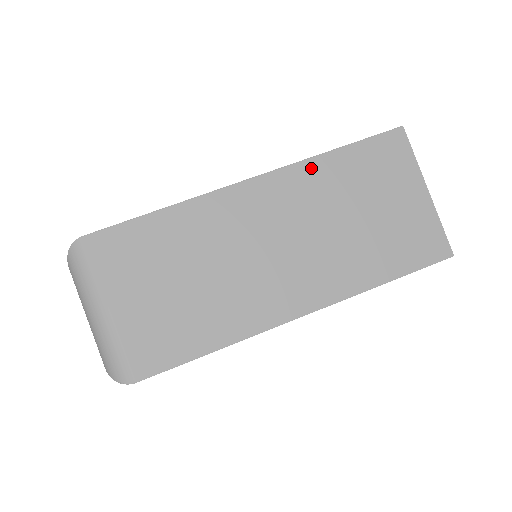
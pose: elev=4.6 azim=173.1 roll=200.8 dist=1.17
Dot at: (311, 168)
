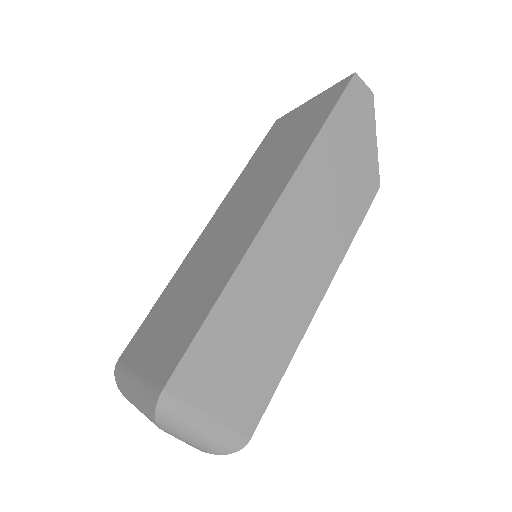
Dot at: (237, 184)
